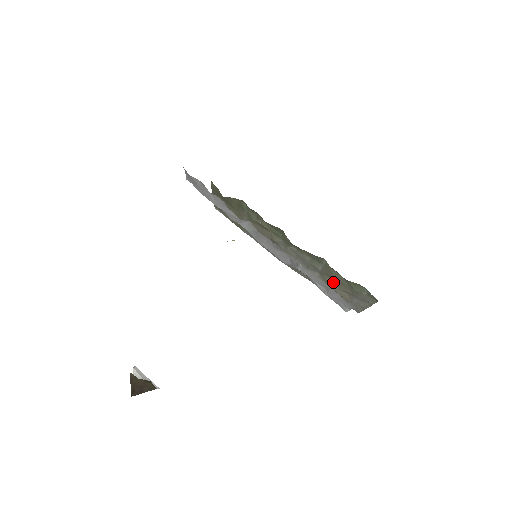
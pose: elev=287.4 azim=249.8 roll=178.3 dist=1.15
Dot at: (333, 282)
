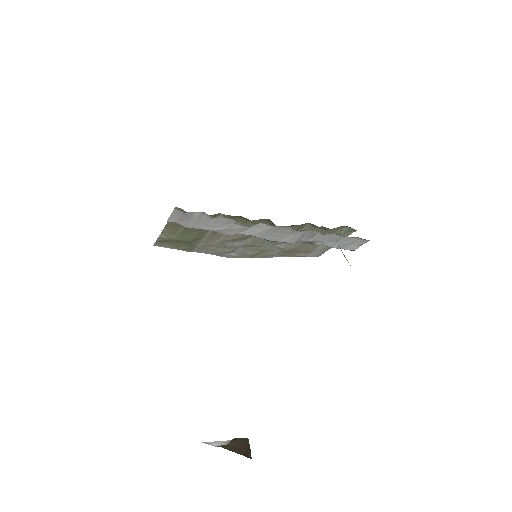
Dot at: occluded
